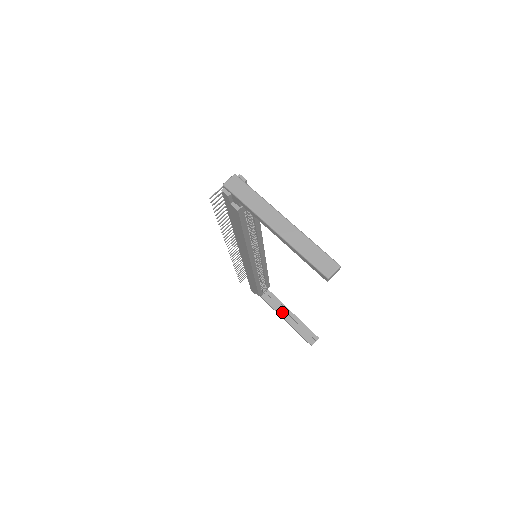
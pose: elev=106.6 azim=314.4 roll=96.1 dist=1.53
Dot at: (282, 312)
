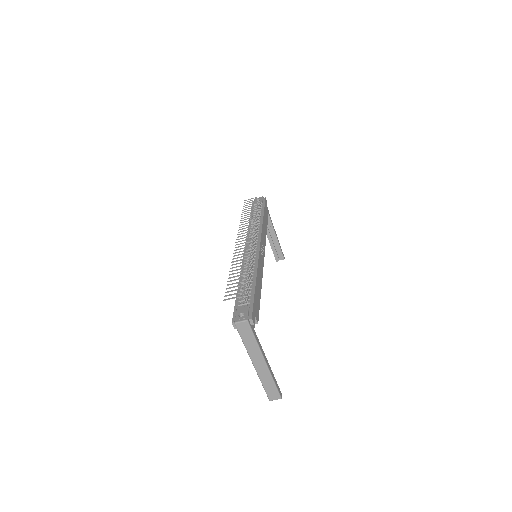
Dot at: (268, 230)
